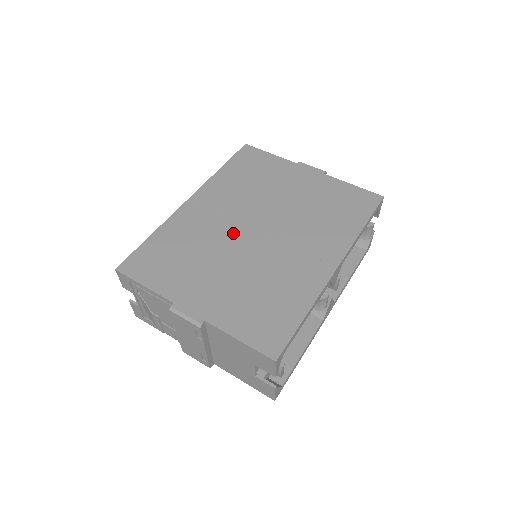
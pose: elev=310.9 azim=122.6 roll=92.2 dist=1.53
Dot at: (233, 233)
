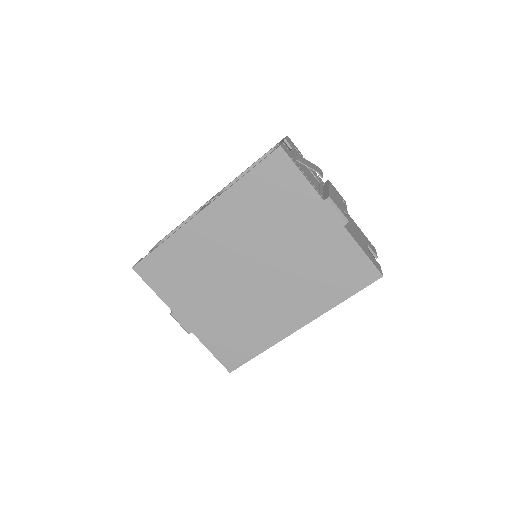
Dot at: (231, 267)
